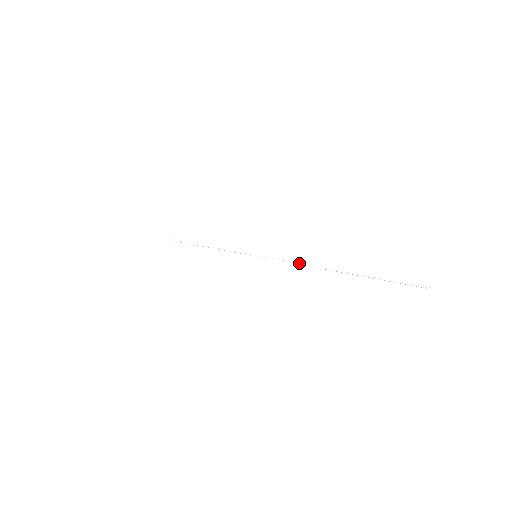
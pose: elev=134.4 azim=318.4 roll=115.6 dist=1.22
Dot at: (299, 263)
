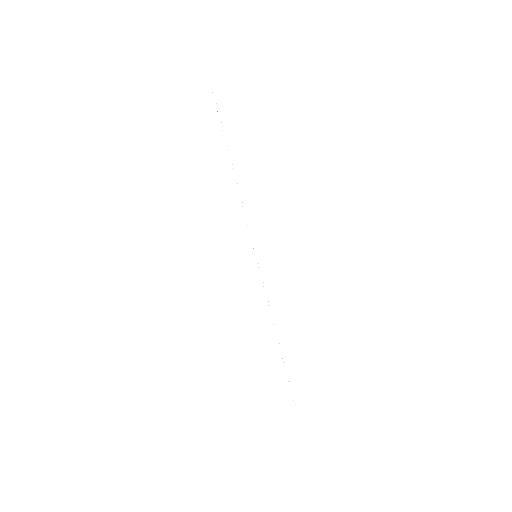
Dot at: (269, 307)
